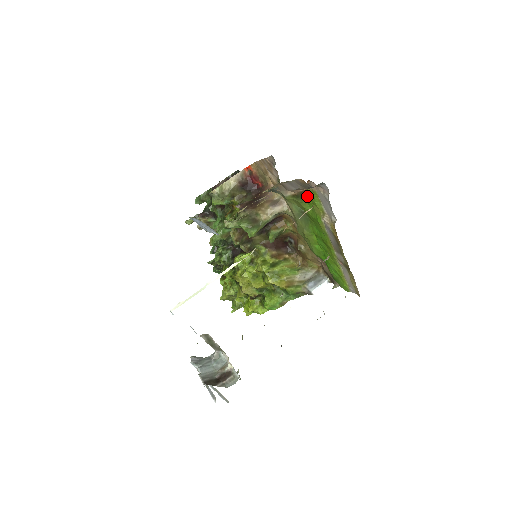
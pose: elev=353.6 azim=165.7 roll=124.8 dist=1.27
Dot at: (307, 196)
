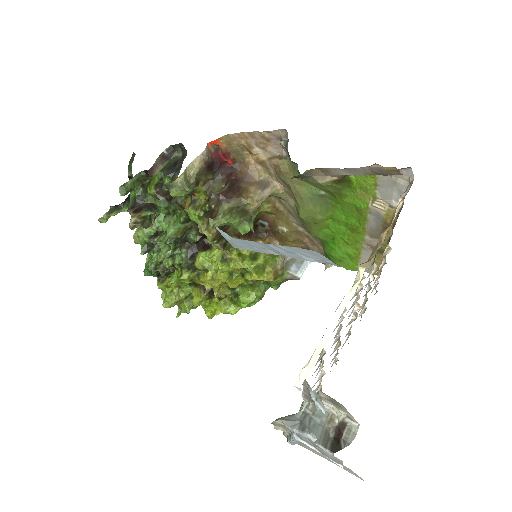
Dot at: (352, 180)
